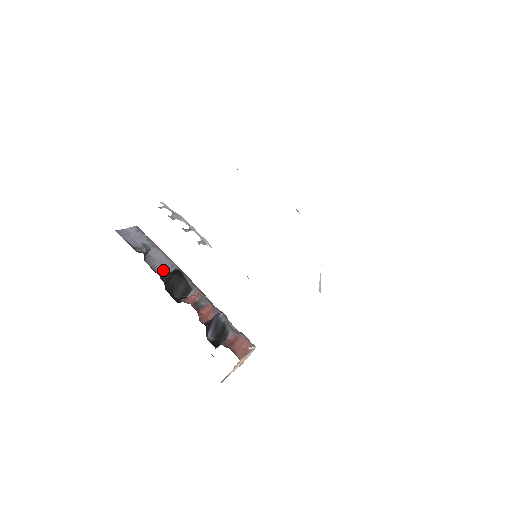
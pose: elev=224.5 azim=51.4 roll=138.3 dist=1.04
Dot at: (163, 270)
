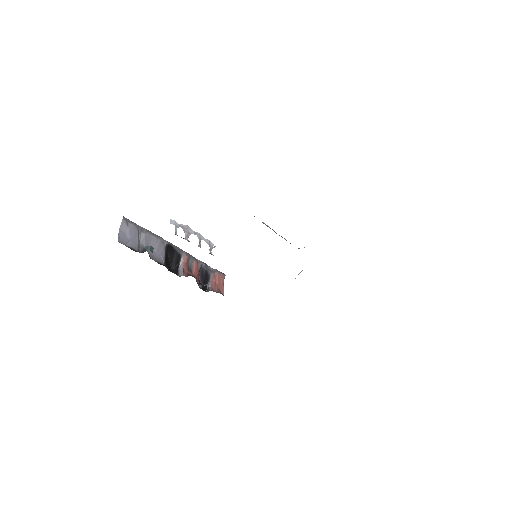
Dot at: (162, 255)
